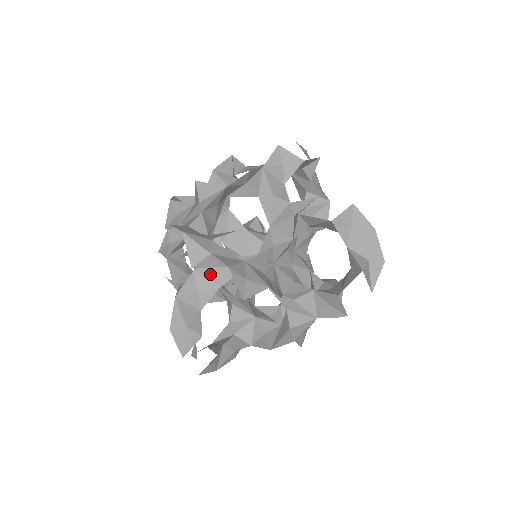
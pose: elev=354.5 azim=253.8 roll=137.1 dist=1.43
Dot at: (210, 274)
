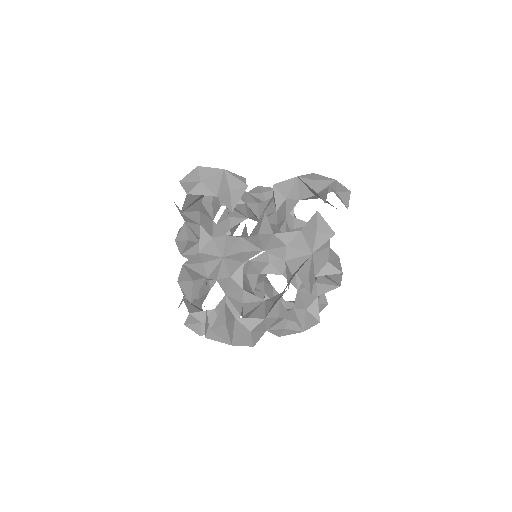
Dot at: (213, 250)
